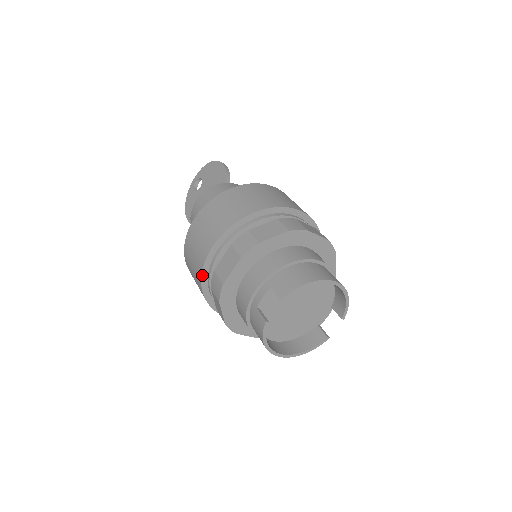
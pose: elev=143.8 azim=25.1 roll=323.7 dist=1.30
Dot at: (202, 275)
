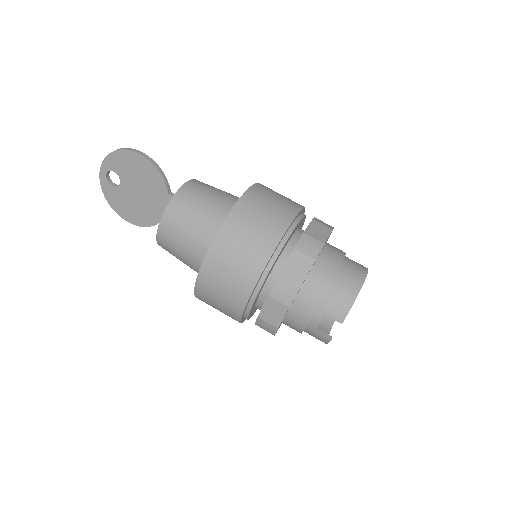
Dot at: (241, 319)
